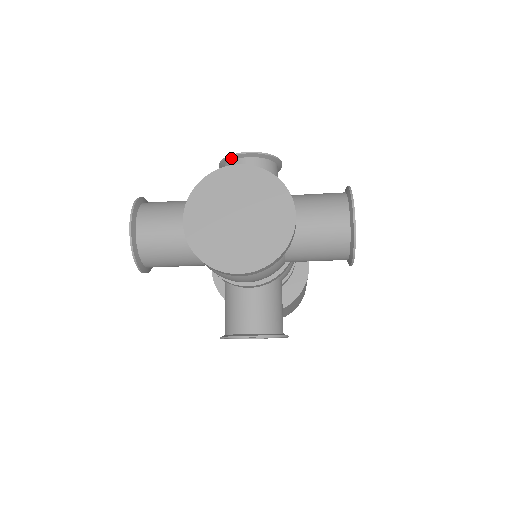
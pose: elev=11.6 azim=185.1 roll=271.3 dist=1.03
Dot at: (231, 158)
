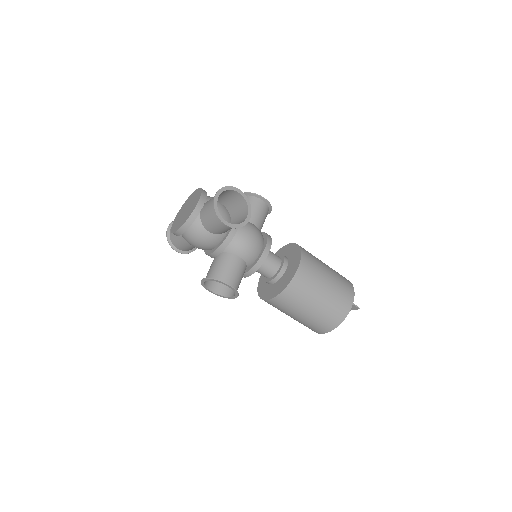
Dot at: occluded
